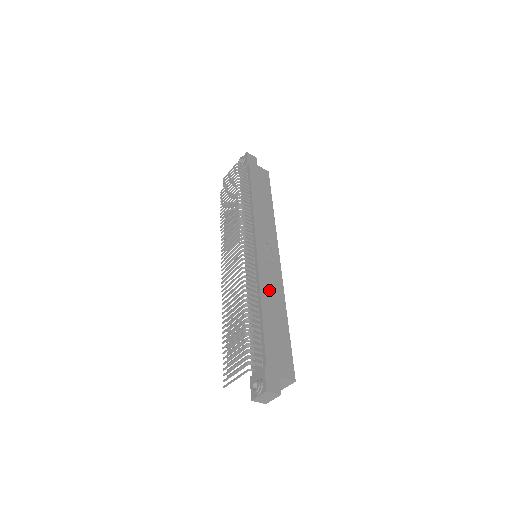
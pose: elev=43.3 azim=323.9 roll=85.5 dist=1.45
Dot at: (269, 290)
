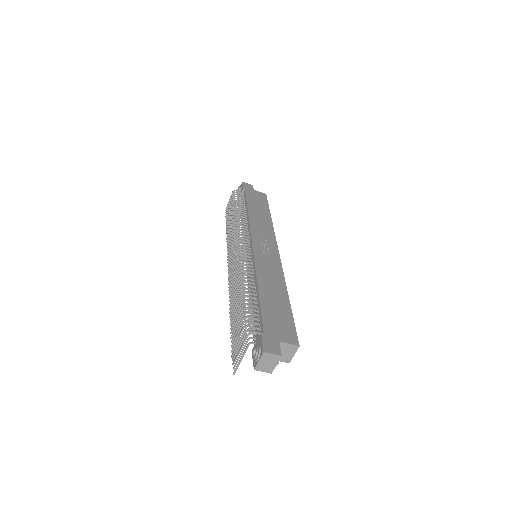
Dot at: (267, 275)
